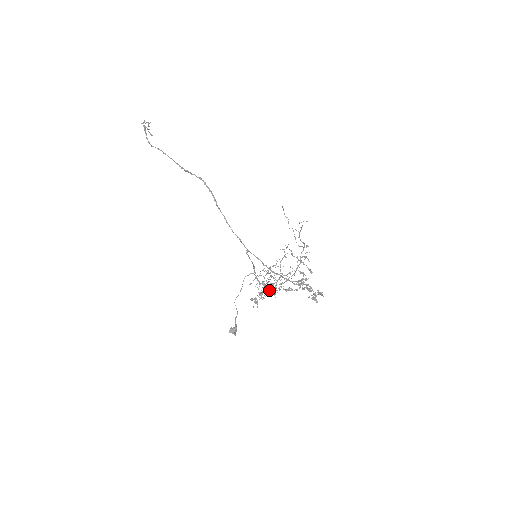
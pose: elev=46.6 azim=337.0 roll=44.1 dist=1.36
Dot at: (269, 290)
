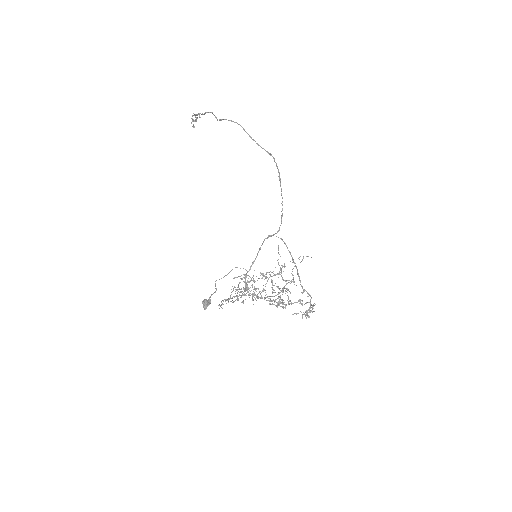
Dot at: occluded
